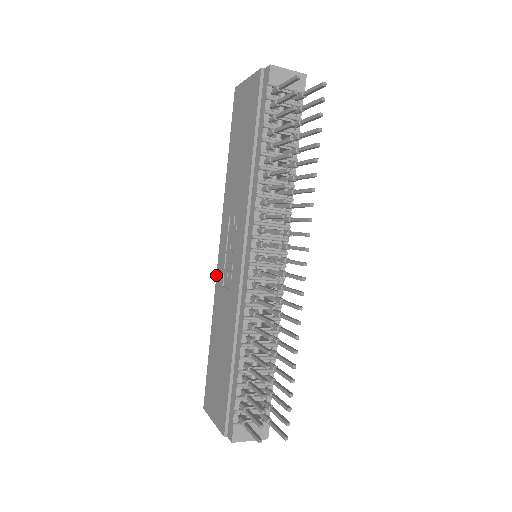
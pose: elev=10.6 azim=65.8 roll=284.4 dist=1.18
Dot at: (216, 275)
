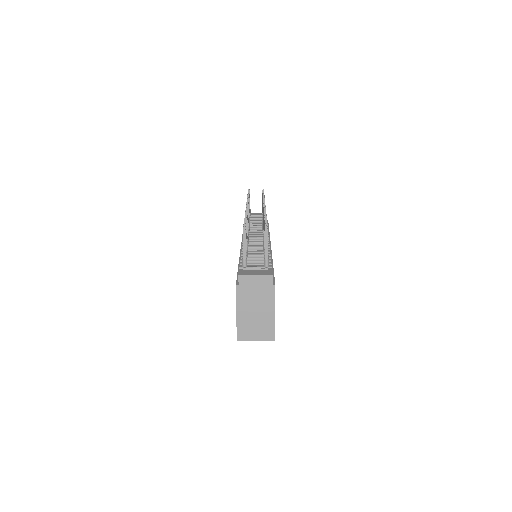
Dot at: occluded
